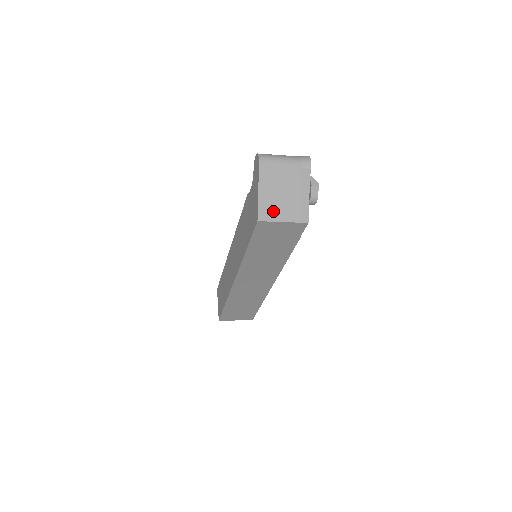
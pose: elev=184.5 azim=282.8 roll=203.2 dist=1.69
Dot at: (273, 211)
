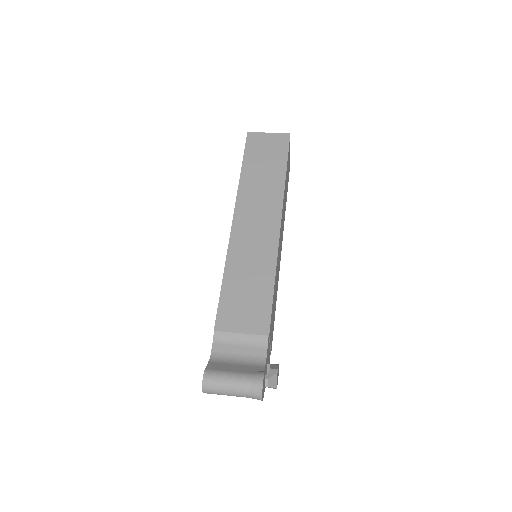
Dot at: occluded
